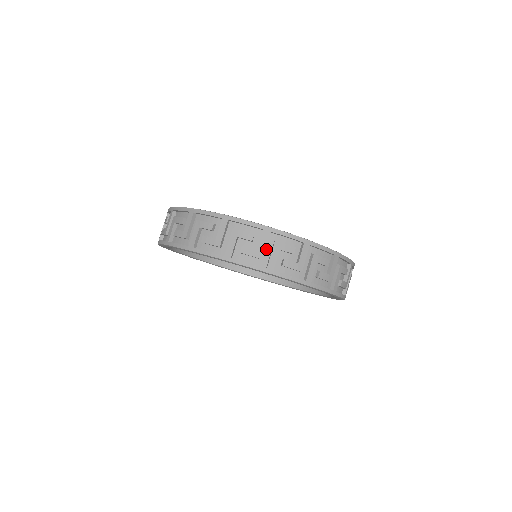
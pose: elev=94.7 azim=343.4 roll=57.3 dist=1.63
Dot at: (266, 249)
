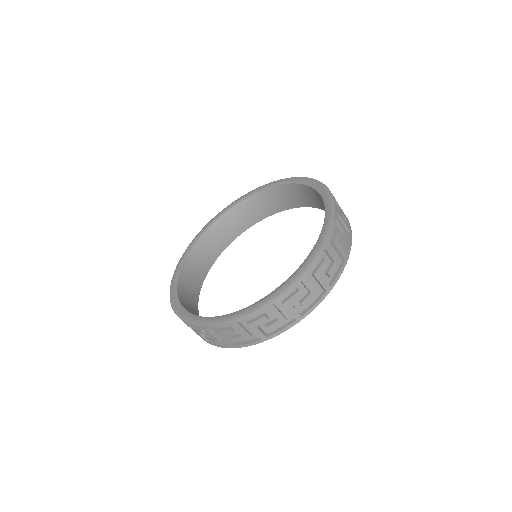
Dot at: (248, 329)
